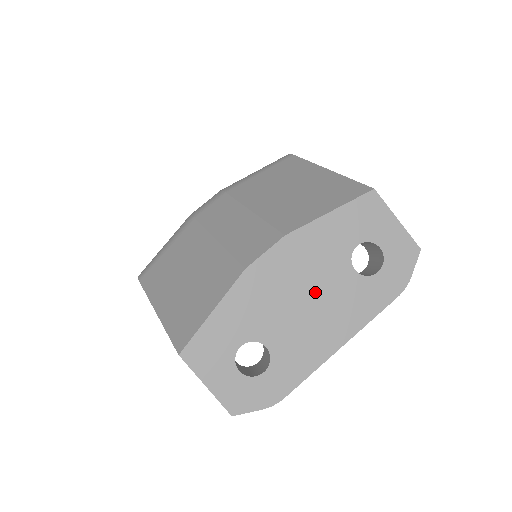
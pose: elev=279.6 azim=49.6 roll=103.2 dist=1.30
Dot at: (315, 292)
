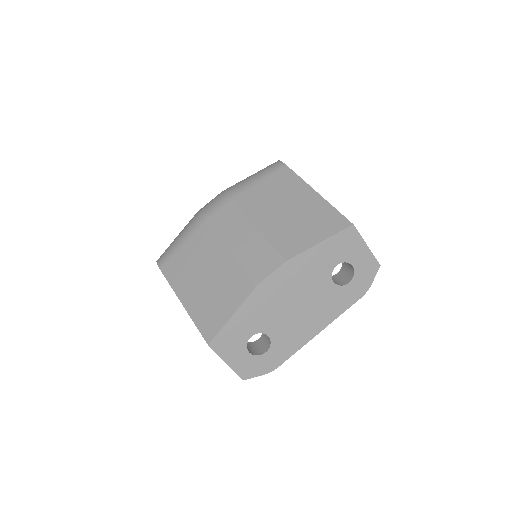
Dot at: (305, 298)
